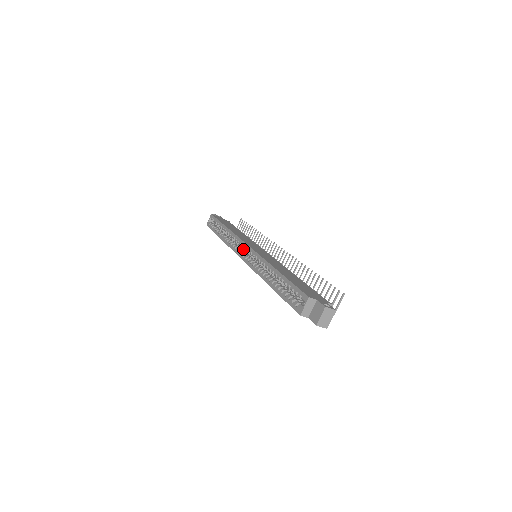
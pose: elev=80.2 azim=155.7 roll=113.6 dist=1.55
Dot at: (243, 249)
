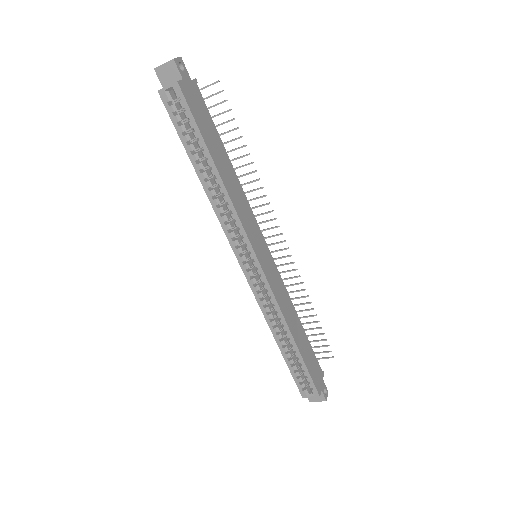
Dot at: (243, 244)
